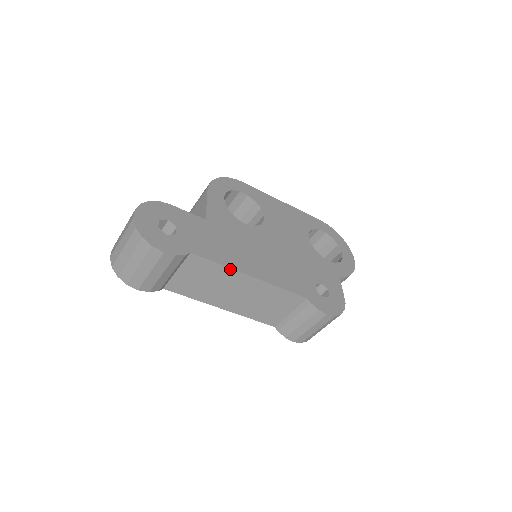
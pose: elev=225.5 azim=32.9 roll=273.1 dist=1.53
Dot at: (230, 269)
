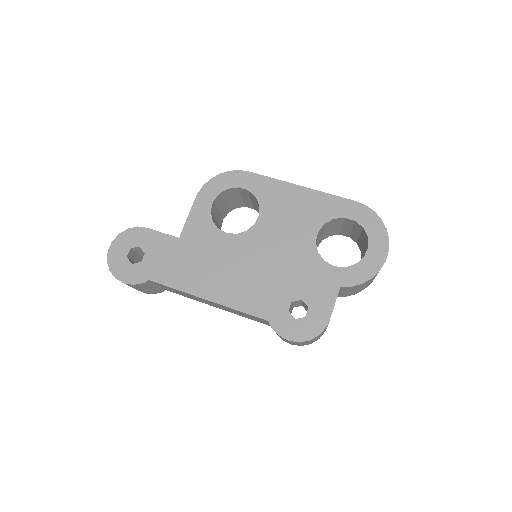
Dot at: (186, 293)
